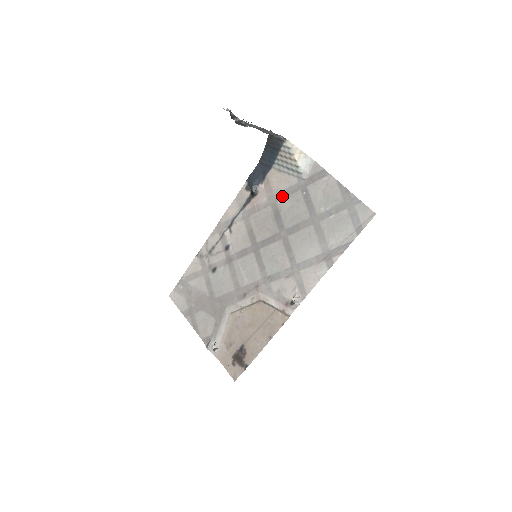
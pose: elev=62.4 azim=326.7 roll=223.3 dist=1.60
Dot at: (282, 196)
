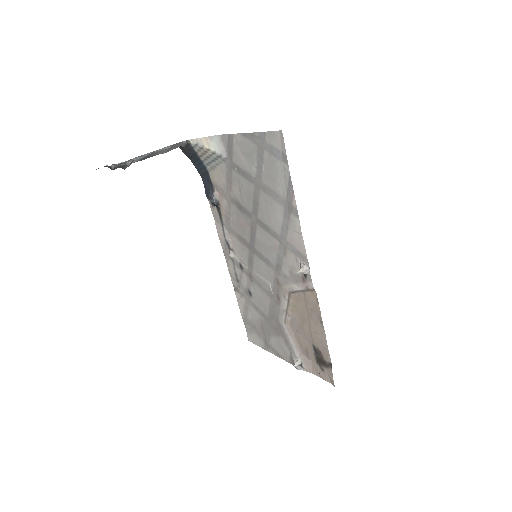
Dot at: (229, 187)
